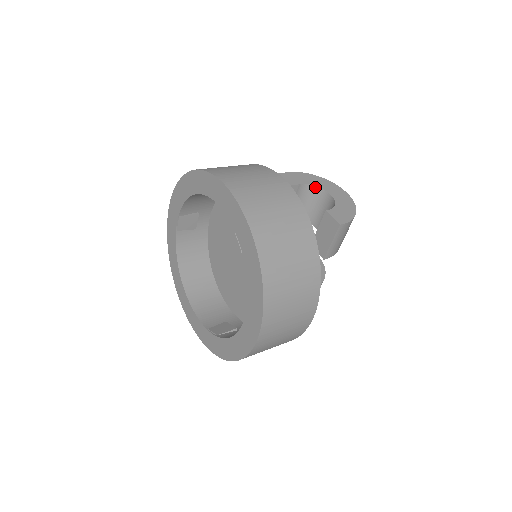
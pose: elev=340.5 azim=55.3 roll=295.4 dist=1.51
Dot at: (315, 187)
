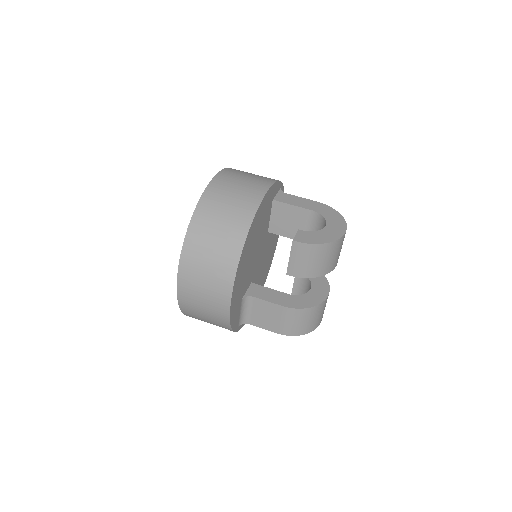
Dot at: (323, 217)
